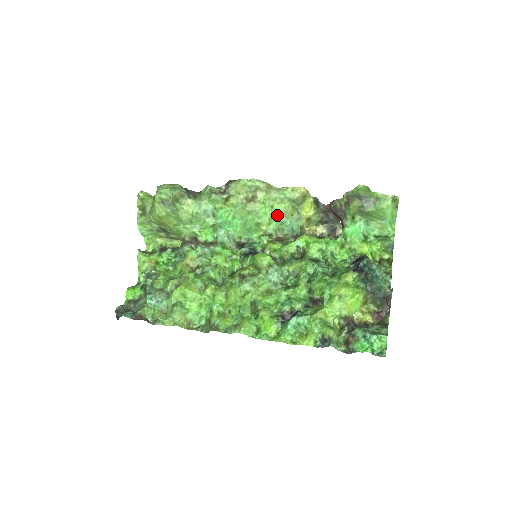
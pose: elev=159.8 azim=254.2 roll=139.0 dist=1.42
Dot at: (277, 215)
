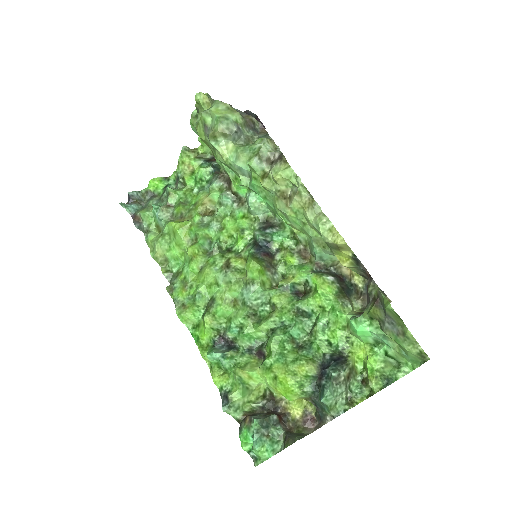
Dot at: occluded
